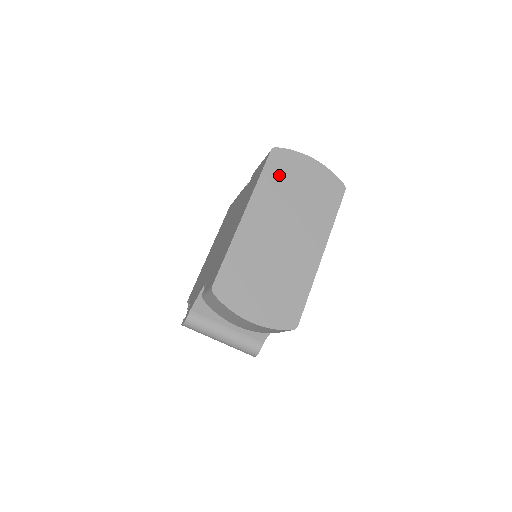
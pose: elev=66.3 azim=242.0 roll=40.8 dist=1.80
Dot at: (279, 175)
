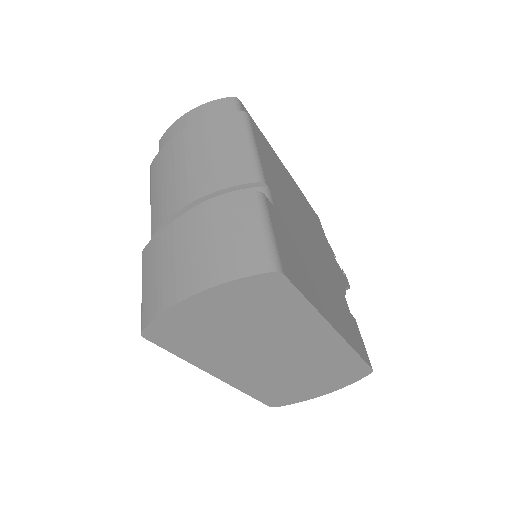
Dot at: (191, 340)
